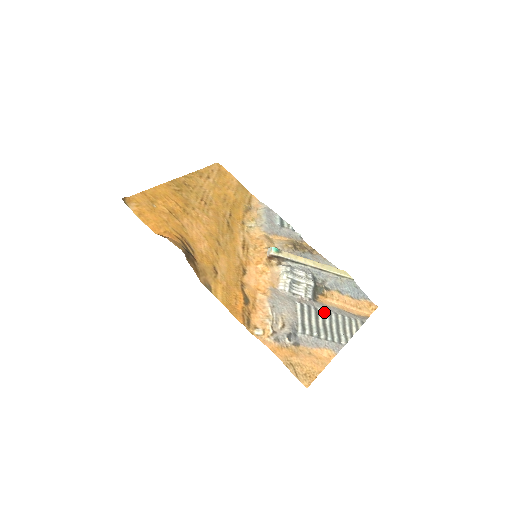
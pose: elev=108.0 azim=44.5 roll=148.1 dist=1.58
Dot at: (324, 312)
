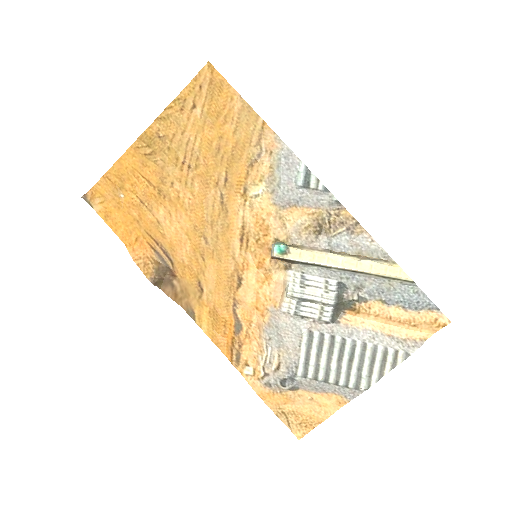
Dot at: (344, 343)
